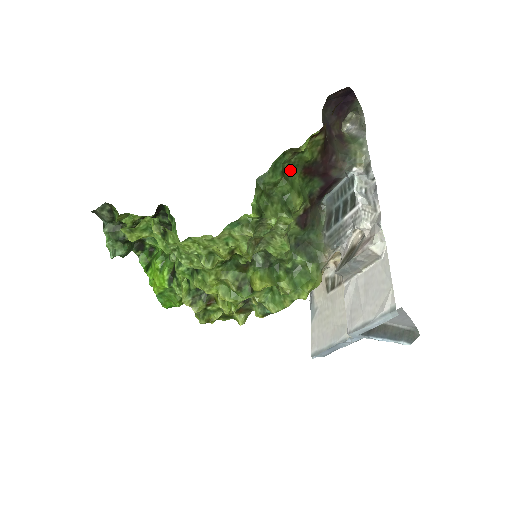
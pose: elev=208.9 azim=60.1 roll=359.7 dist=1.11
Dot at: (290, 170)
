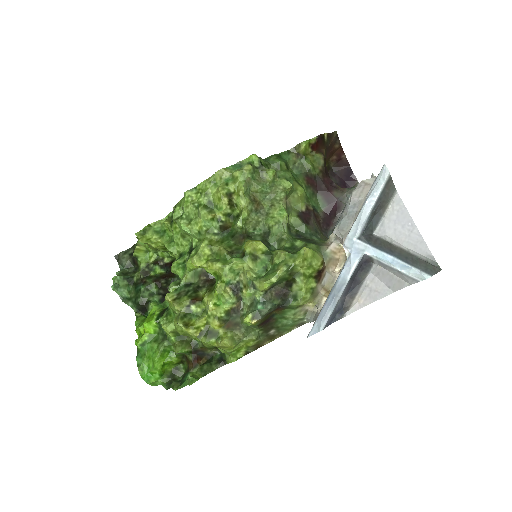
Dot at: (294, 174)
